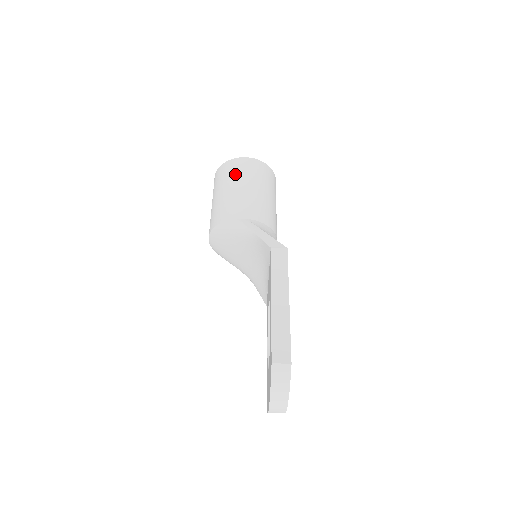
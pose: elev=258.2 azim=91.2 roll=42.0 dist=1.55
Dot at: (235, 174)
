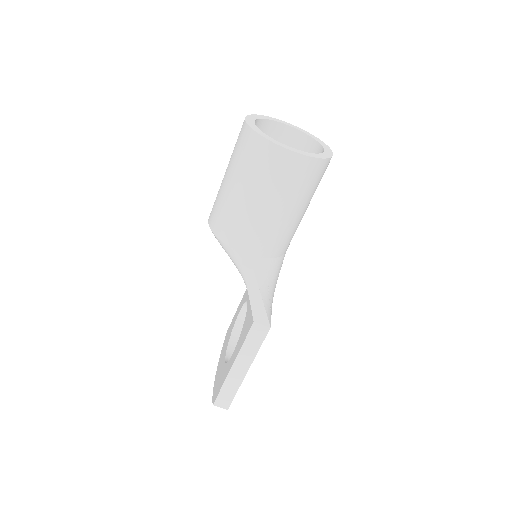
Dot at: (262, 177)
